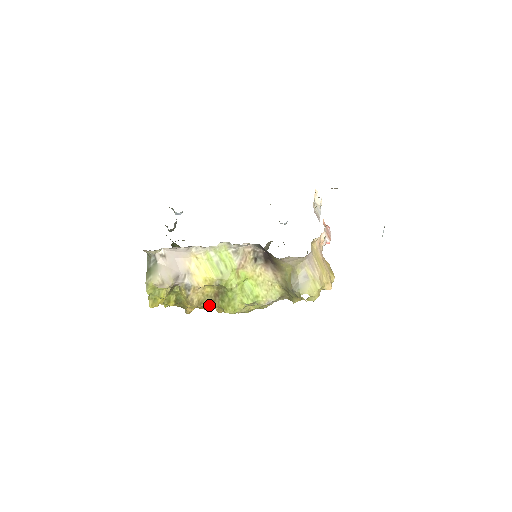
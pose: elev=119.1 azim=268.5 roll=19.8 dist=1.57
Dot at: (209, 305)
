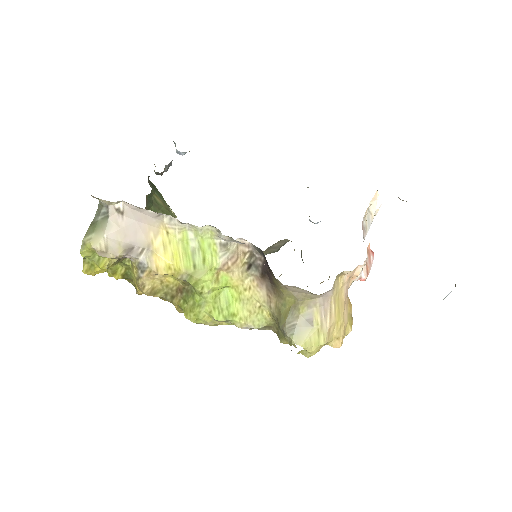
Dot at: (166, 298)
